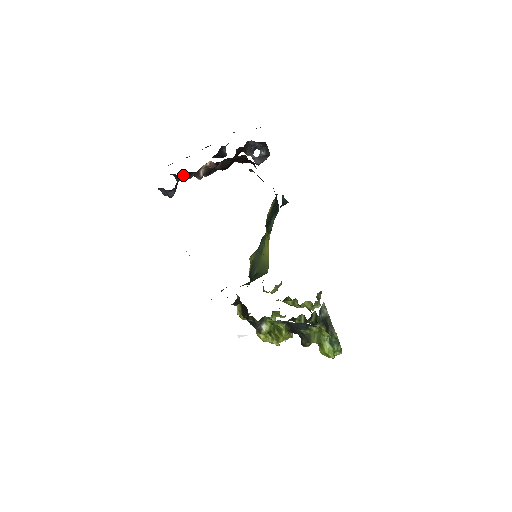
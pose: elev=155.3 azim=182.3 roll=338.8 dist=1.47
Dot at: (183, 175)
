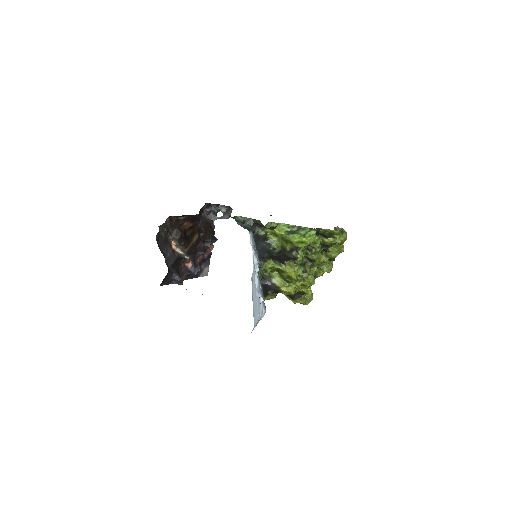
Dot at: (186, 266)
